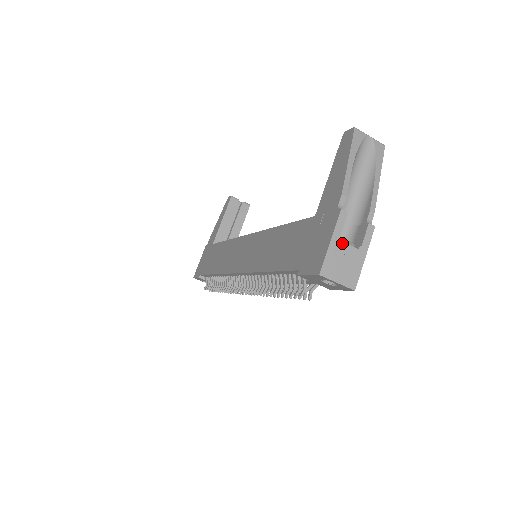
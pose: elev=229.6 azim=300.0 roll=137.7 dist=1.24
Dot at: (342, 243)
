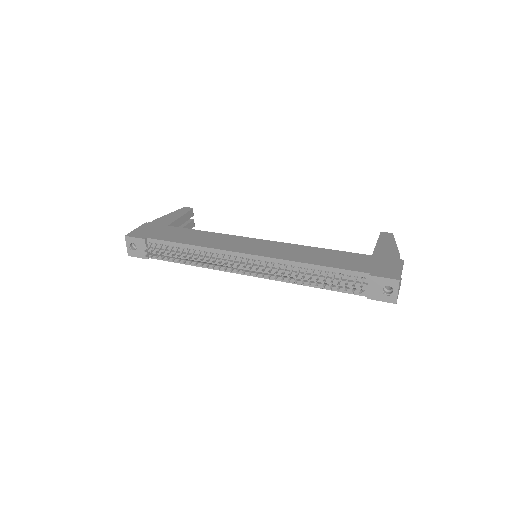
Dot at: occluded
